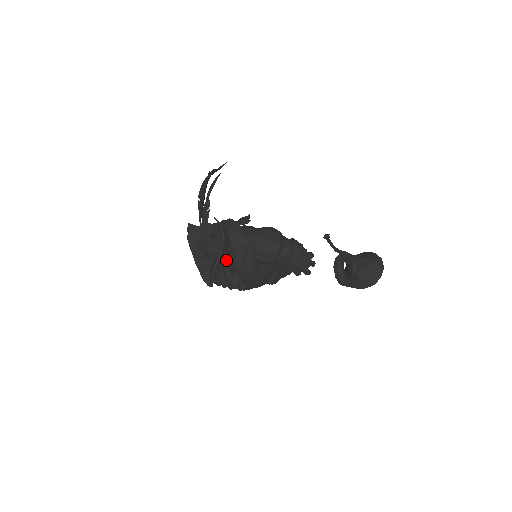
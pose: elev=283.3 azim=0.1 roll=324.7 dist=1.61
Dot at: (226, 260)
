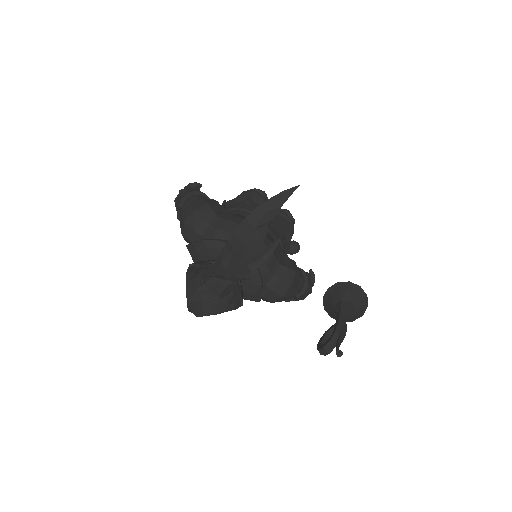
Dot at: occluded
